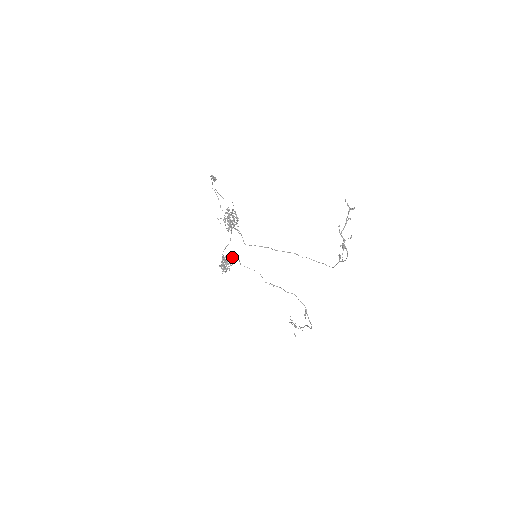
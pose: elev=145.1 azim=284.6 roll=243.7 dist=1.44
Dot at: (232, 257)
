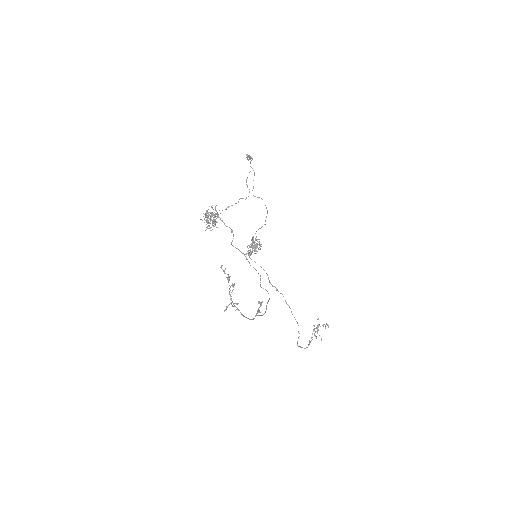
Dot at: occluded
